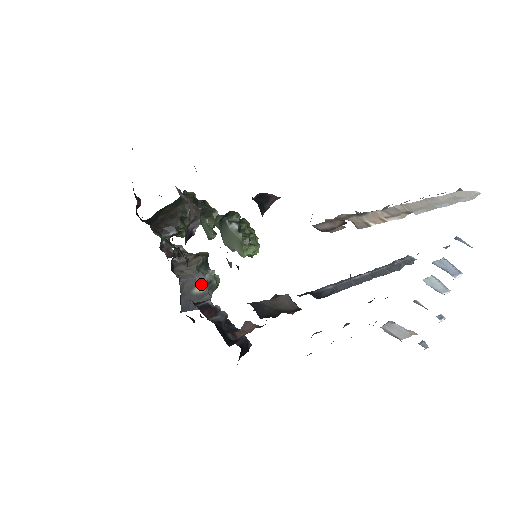
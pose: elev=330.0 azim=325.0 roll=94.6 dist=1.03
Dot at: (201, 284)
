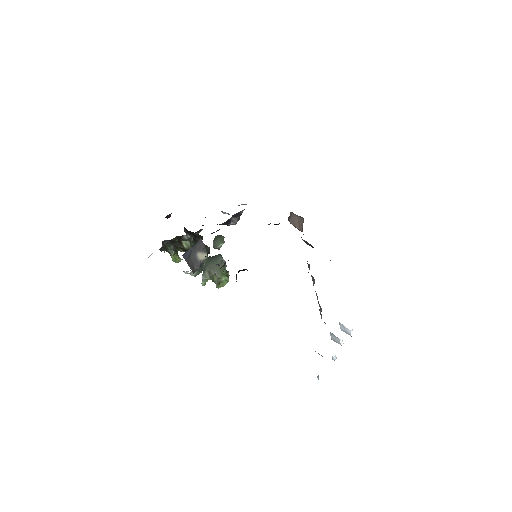
Dot at: (204, 254)
